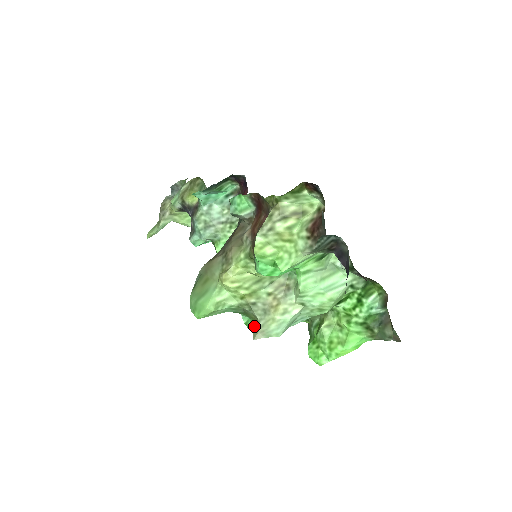
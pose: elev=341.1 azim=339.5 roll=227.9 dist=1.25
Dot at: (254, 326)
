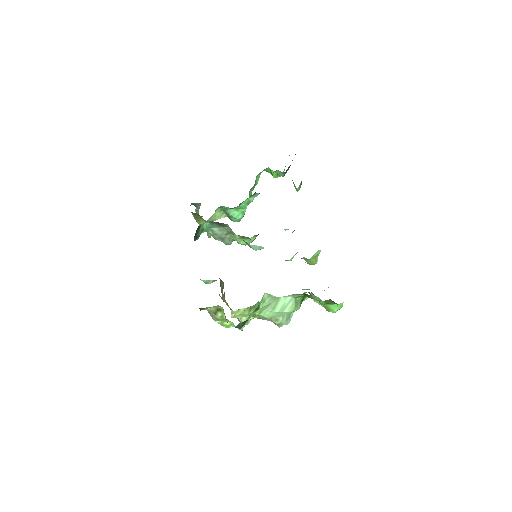
Dot at: occluded
